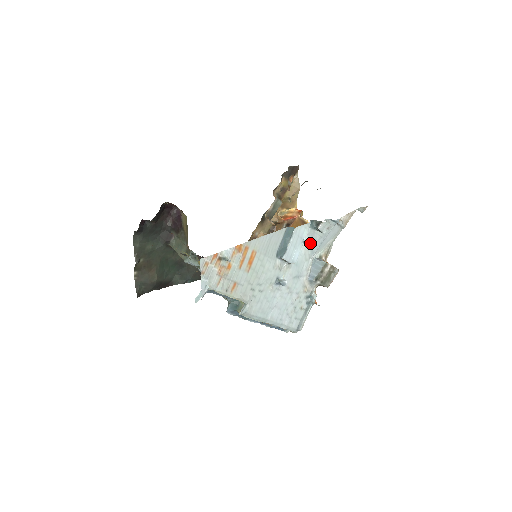
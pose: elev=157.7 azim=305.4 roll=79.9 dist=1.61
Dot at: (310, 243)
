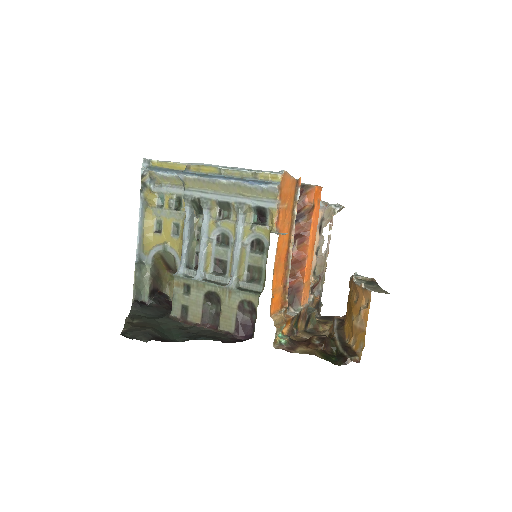
Dot at: occluded
